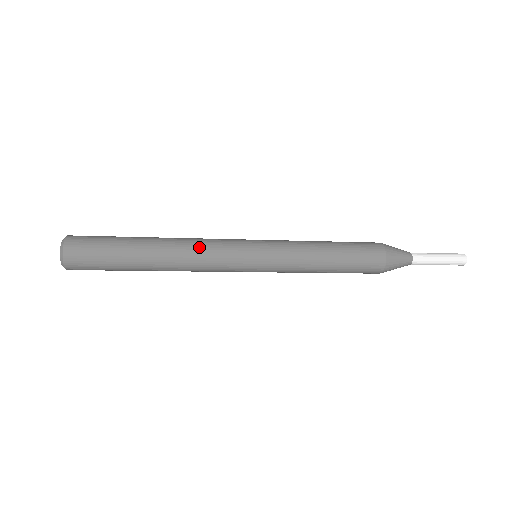
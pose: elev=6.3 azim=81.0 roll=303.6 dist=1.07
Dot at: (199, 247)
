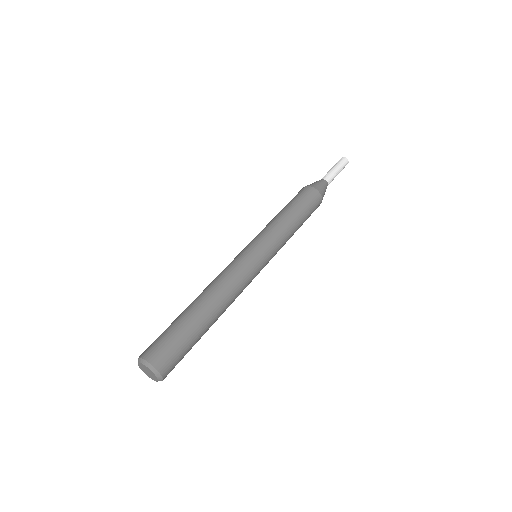
Dot at: (236, 288)
